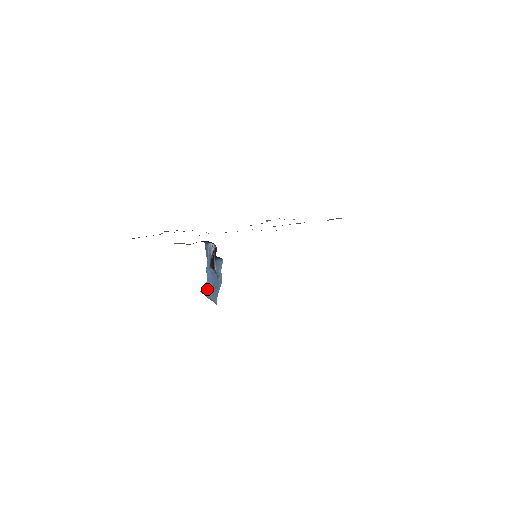
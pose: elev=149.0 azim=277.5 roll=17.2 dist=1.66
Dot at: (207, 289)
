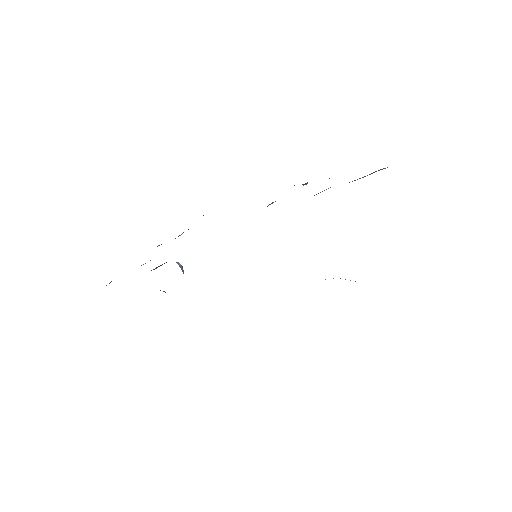
Dot at: occluded
